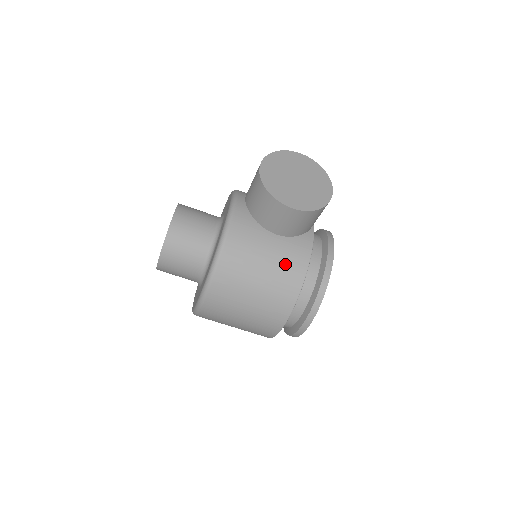
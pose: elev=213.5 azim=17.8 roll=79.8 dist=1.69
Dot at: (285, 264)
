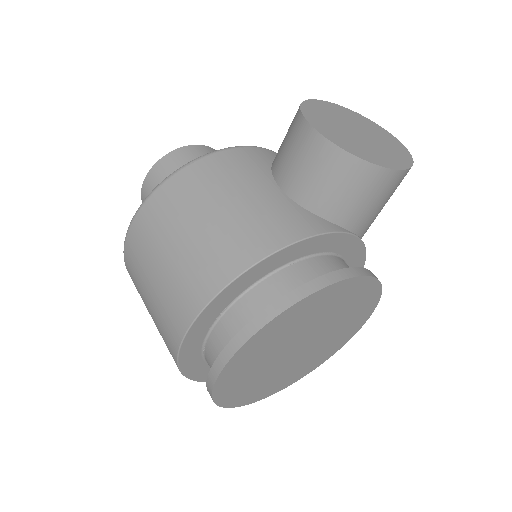
Dot at: (259, 220)
